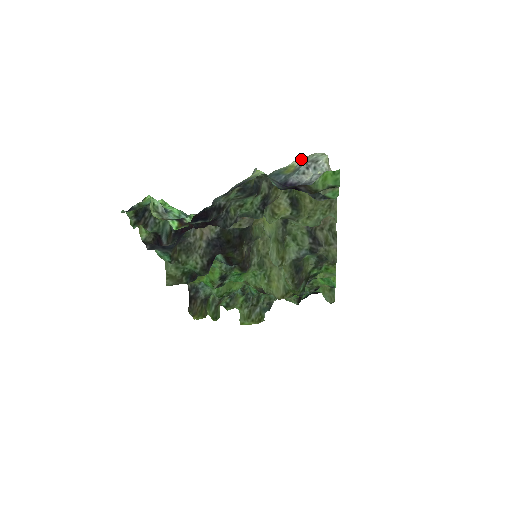
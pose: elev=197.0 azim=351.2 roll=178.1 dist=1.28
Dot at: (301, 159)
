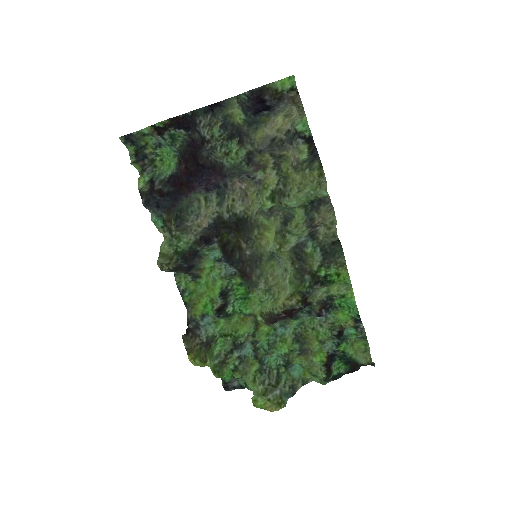
Dot at: (276, 116)
